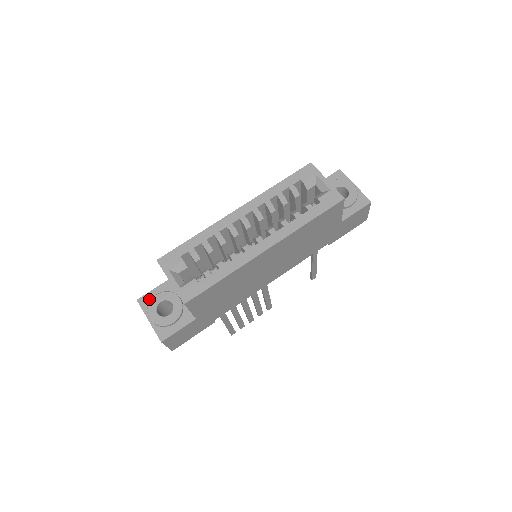
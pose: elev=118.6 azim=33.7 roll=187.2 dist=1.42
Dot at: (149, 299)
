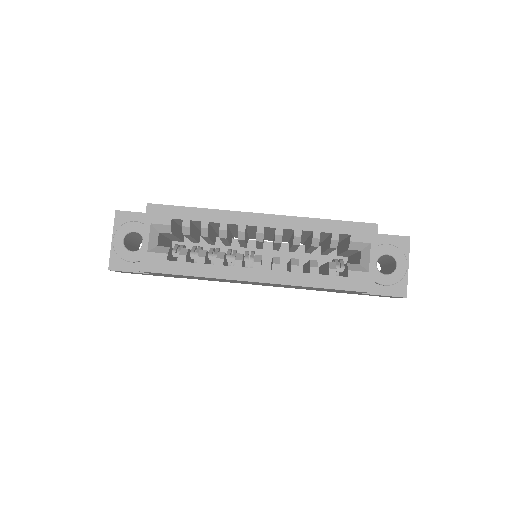
Dot at: (127, 219)
